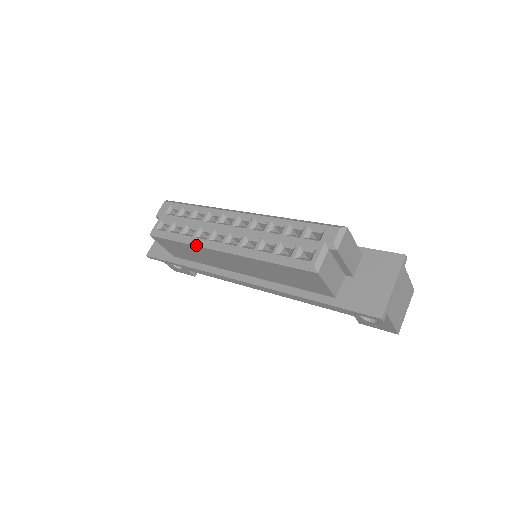
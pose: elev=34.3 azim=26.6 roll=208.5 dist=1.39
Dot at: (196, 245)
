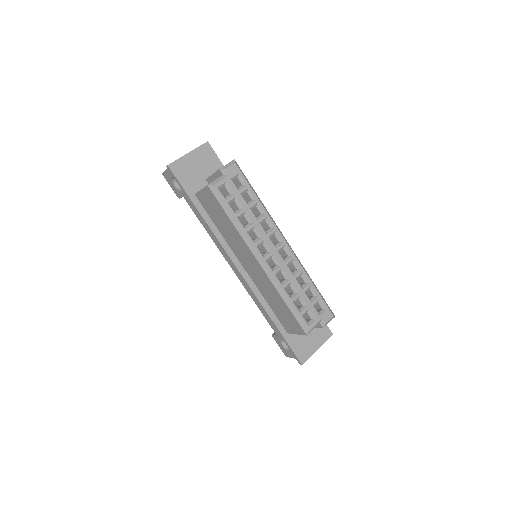
Dot at: (244, 238)
